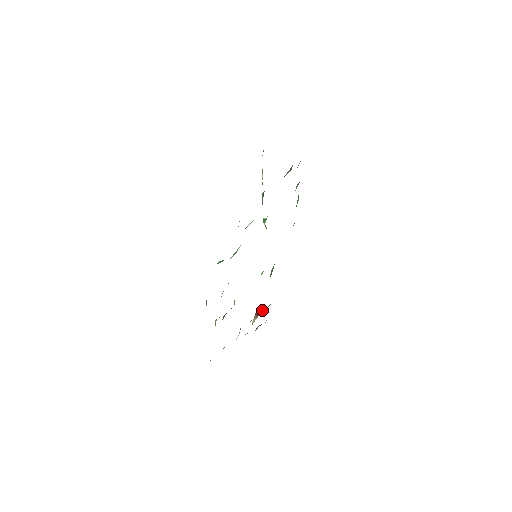
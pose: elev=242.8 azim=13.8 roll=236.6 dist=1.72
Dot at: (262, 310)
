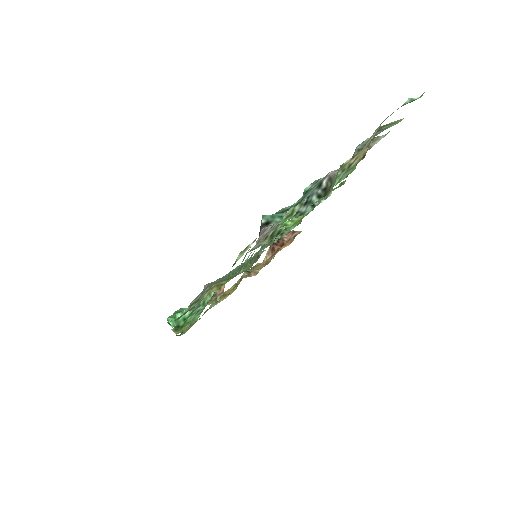
Dot at: (281, 243)
